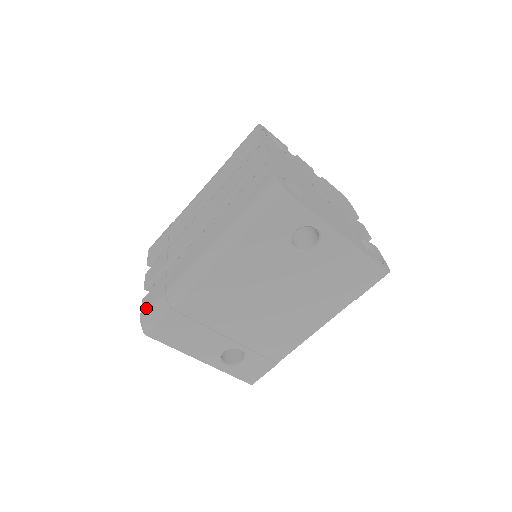
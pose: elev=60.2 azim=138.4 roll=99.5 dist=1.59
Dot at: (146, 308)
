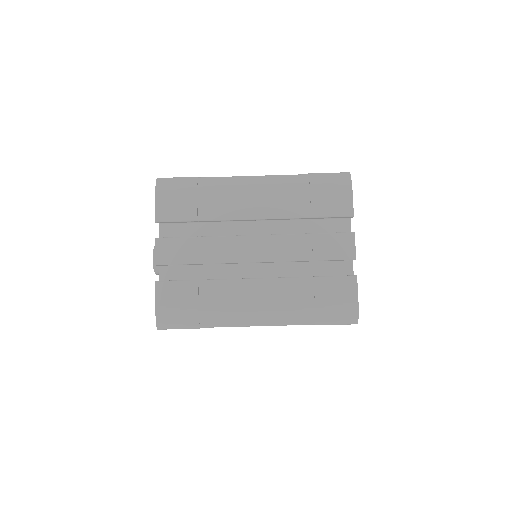
Dot at: (166, 306)
